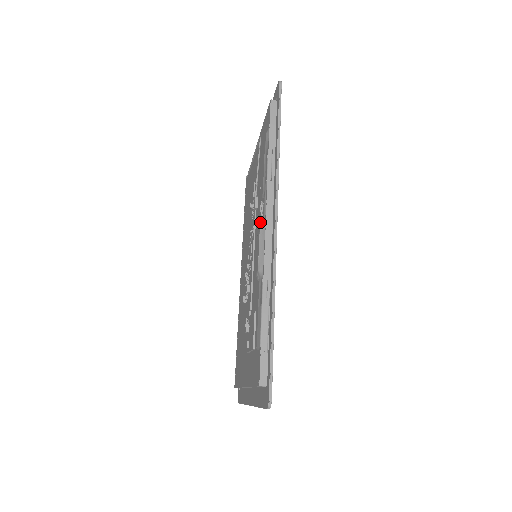
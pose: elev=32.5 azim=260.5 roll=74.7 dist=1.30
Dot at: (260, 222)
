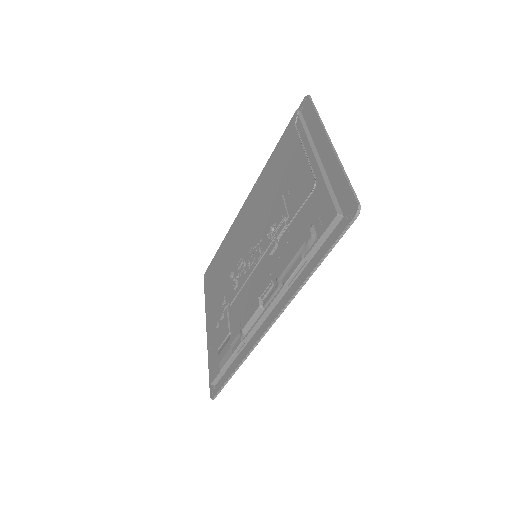
Dot at: (262, 298)
